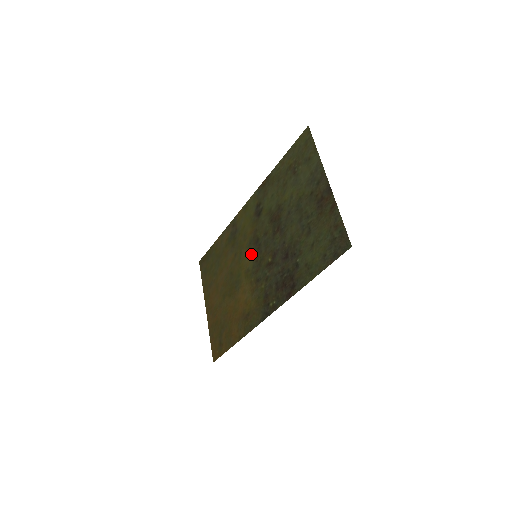
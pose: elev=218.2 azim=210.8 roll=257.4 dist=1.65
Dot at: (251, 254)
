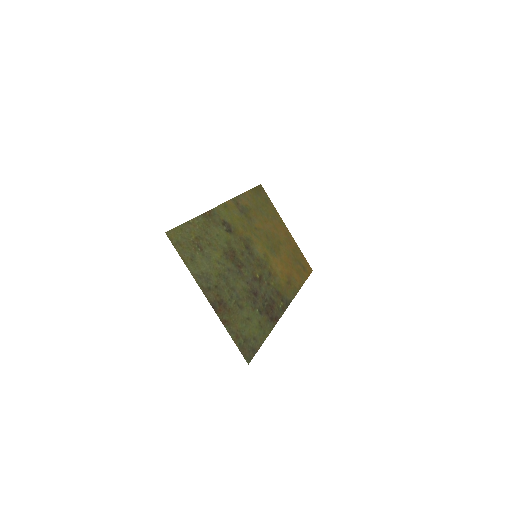
Dot at: (255, 249)
